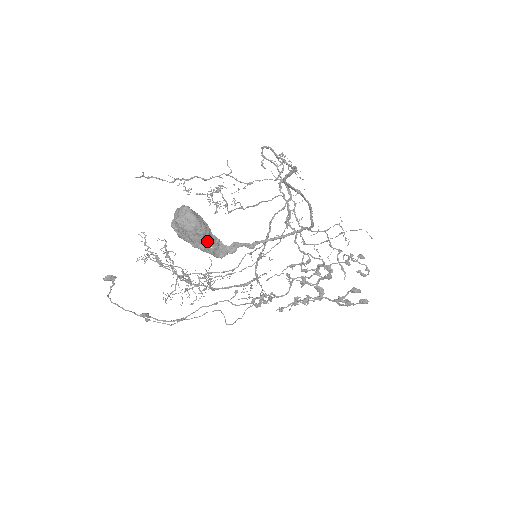
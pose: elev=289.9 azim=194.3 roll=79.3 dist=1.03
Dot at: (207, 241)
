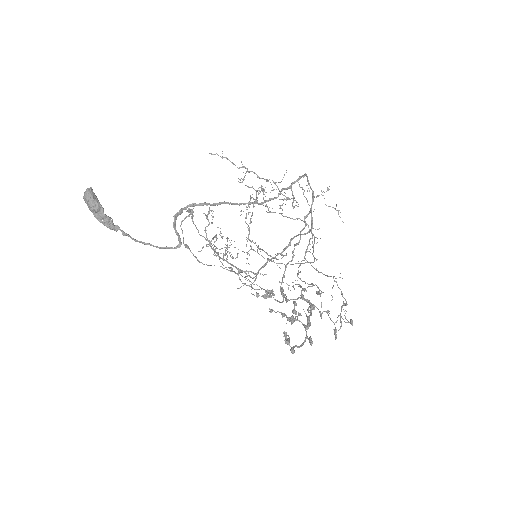
Dot at: (98, 215)
